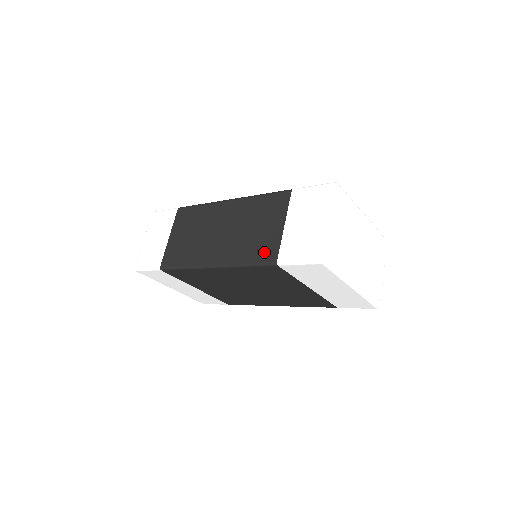
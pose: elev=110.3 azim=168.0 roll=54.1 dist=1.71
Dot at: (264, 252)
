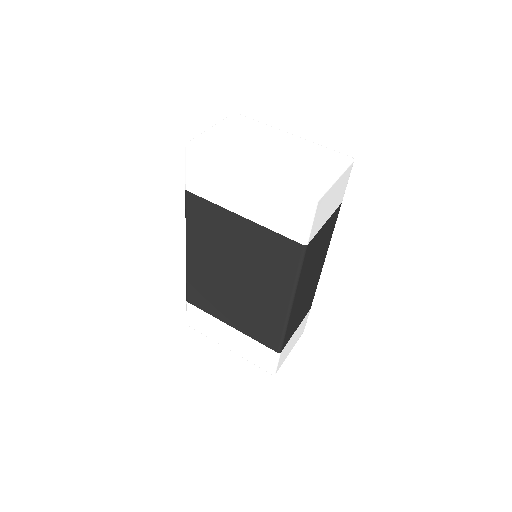
Dot at: occluded
